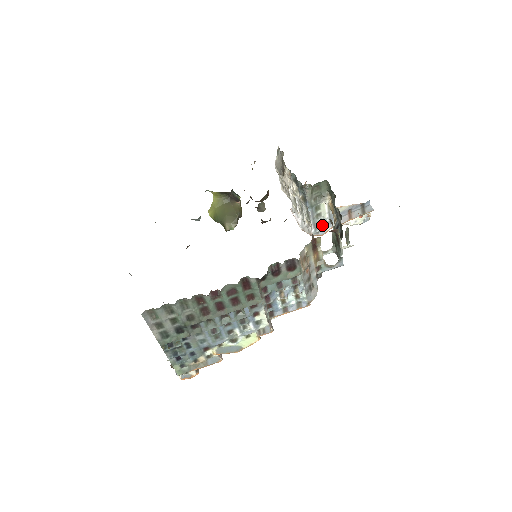
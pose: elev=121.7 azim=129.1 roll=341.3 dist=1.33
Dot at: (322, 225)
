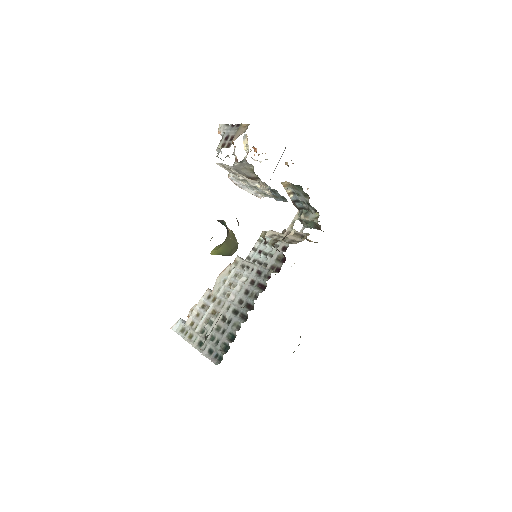
Dot at: occluded
